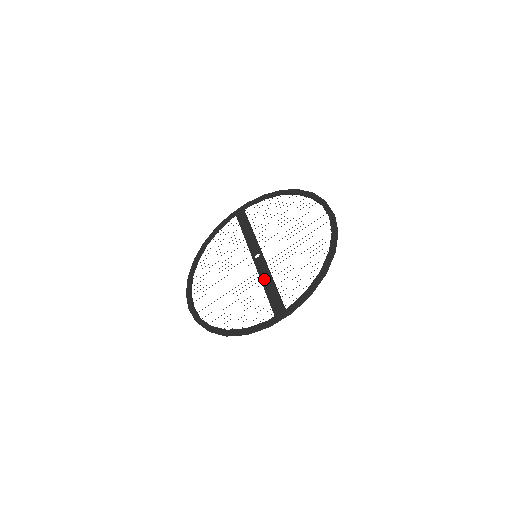
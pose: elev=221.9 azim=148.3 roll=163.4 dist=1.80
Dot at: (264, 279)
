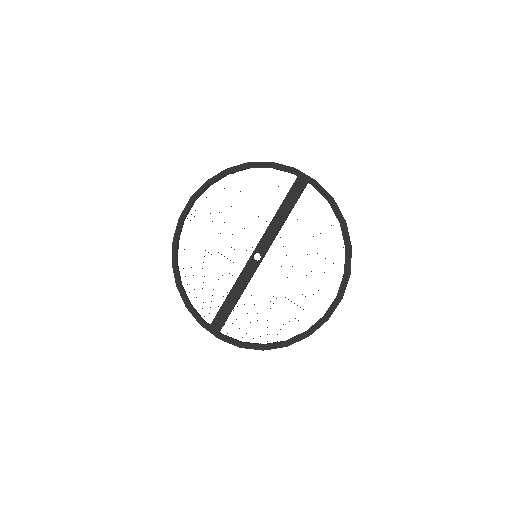
Dot at: (236, 288)
